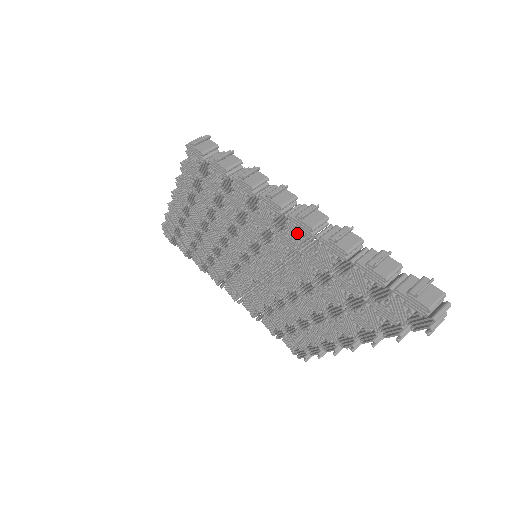
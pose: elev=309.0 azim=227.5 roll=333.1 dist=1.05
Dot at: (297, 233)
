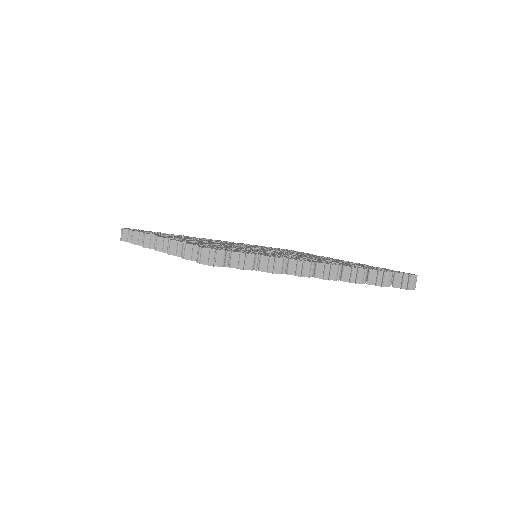
Dot at: occluded
